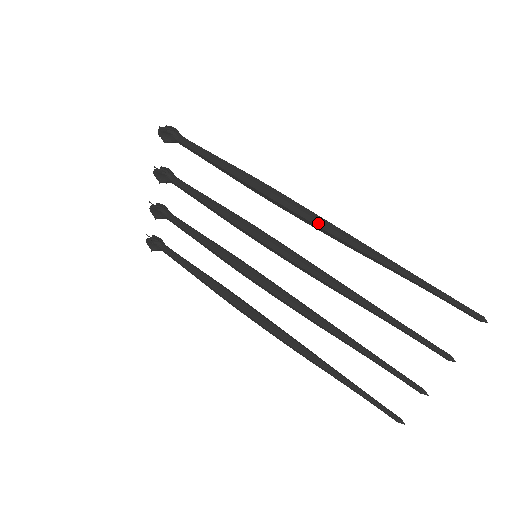
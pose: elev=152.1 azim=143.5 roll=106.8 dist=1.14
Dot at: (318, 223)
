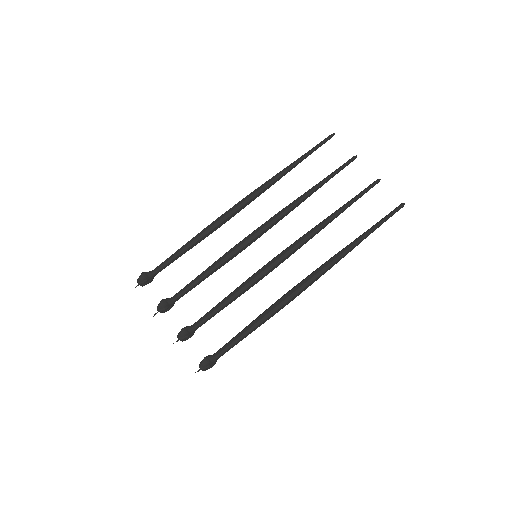
Dot at: (251, 194)
